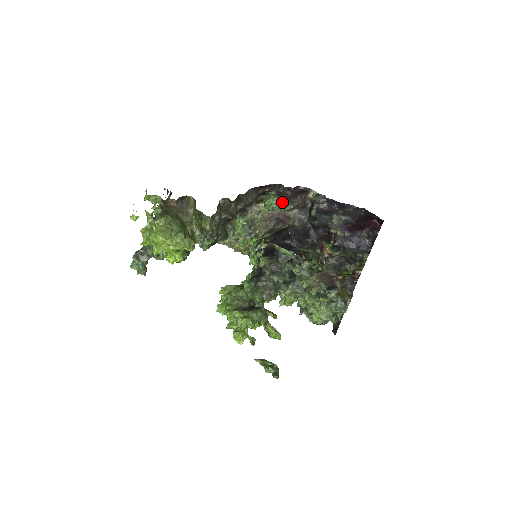
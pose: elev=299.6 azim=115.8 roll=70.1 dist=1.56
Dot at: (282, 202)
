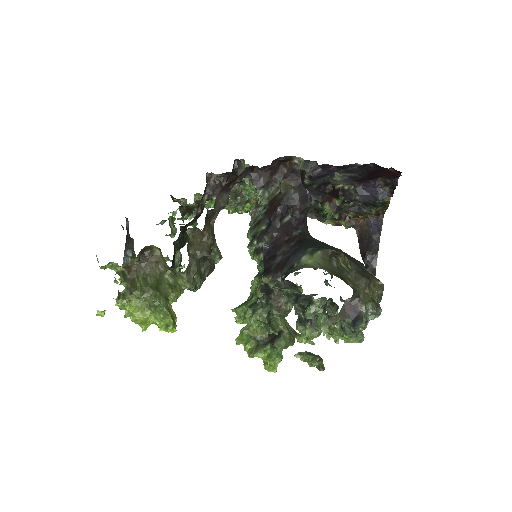
Dot at: (263, 187)
